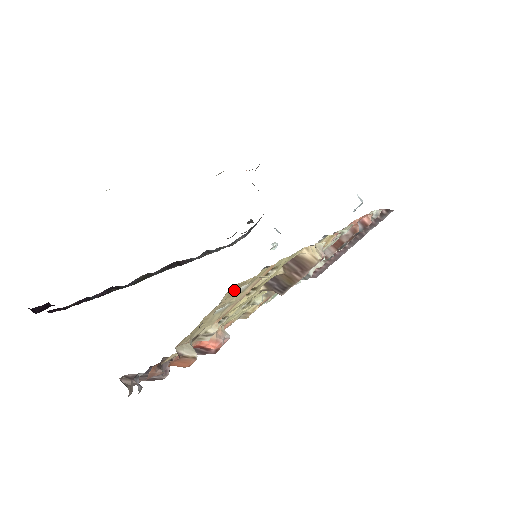
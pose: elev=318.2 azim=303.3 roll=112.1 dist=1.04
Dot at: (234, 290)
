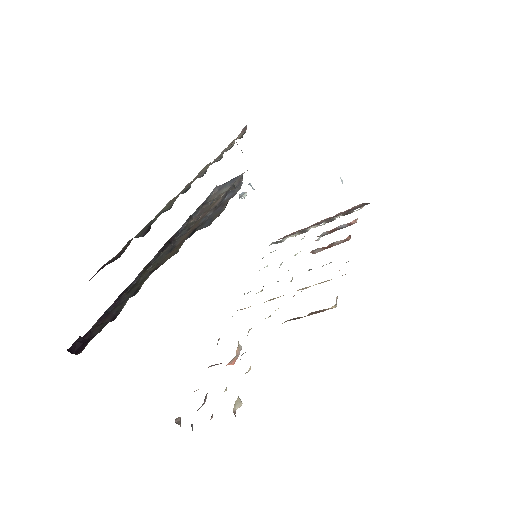
Dot at: occluded
